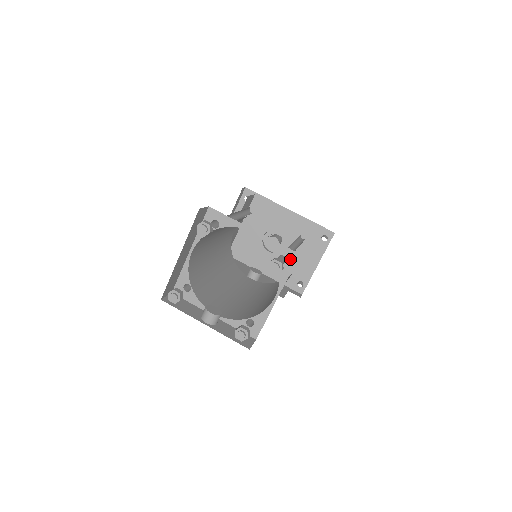
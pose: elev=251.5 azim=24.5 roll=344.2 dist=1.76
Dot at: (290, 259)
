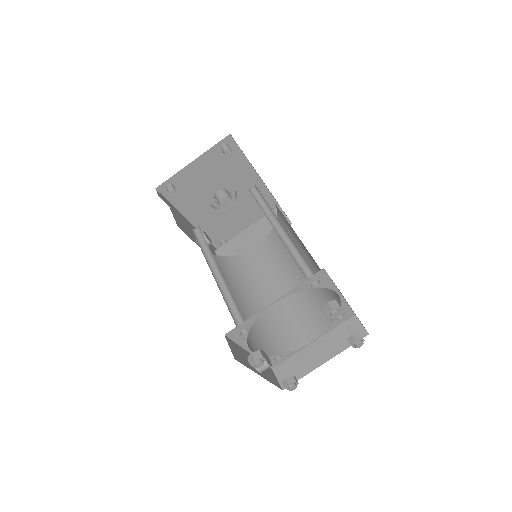
Dot at: (346, 317)
